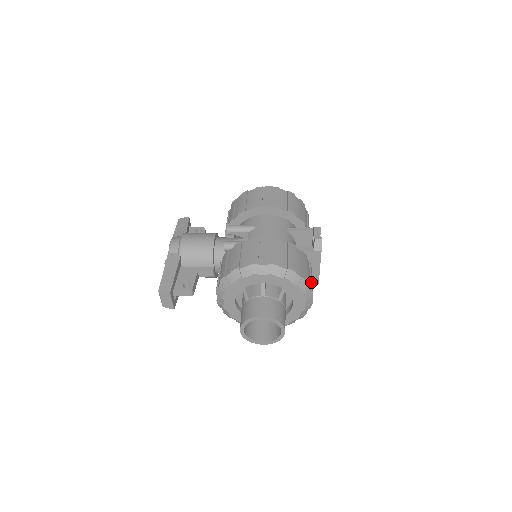
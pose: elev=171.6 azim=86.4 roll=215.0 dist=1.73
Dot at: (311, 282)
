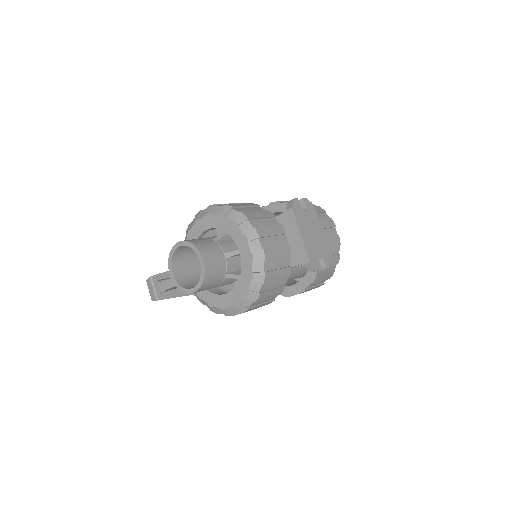
Dot at: (261, 226)
